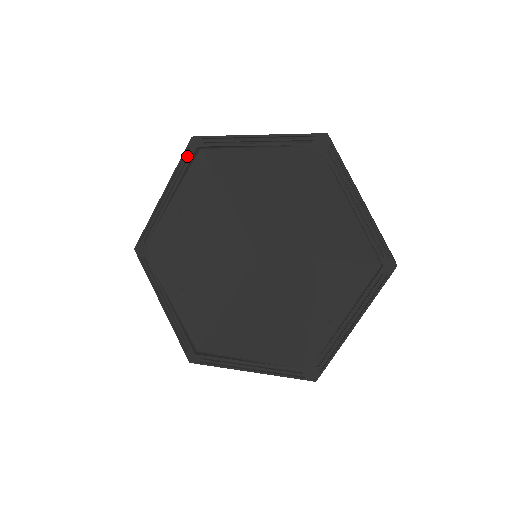
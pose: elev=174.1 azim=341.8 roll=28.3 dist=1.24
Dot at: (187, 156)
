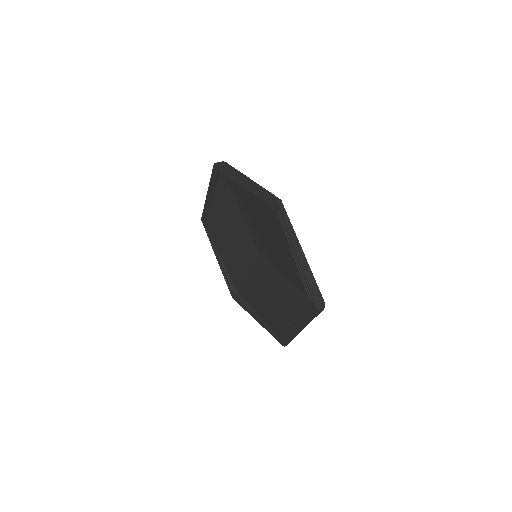
Dot at: (214, 175)
